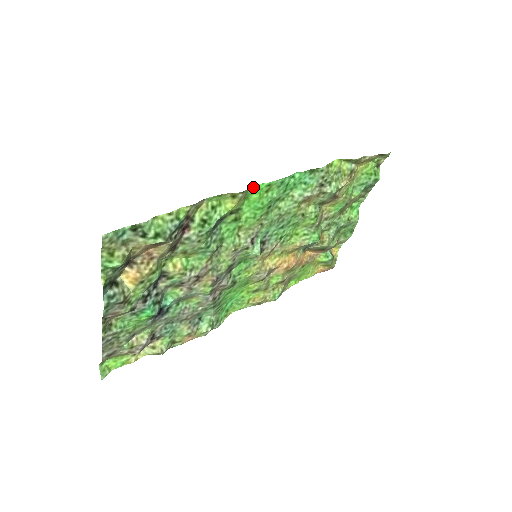
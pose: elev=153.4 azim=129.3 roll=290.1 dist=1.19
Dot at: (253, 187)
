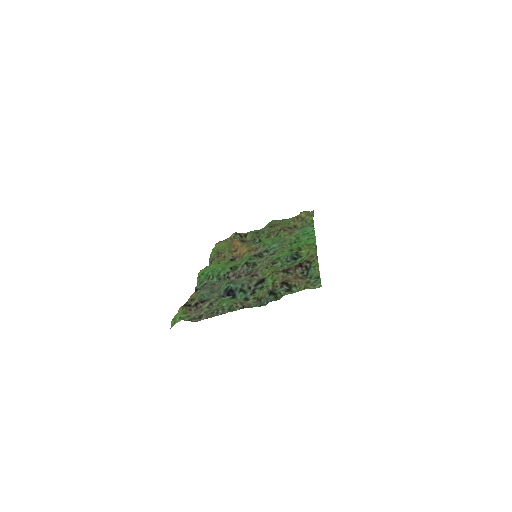
Dot at: (315, 242)
